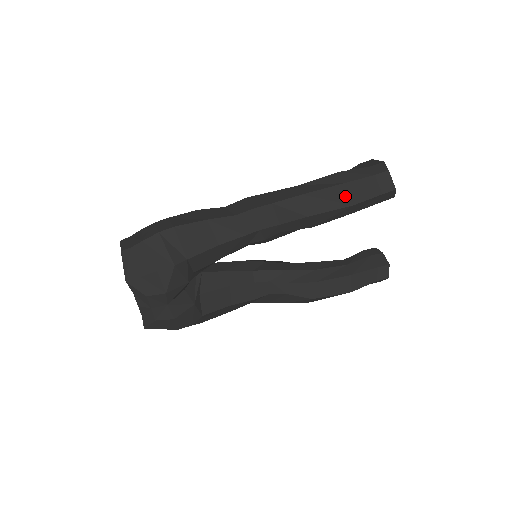
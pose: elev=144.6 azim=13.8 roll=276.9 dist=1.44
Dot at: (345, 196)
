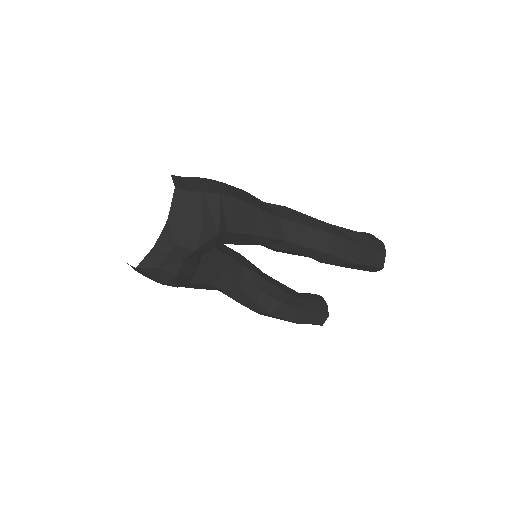
Dot at: (357, 254)
